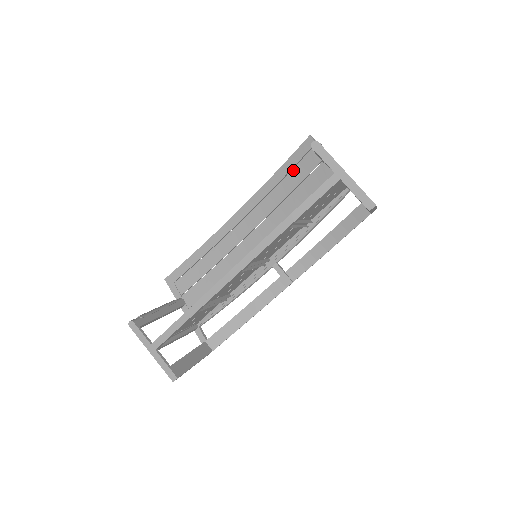
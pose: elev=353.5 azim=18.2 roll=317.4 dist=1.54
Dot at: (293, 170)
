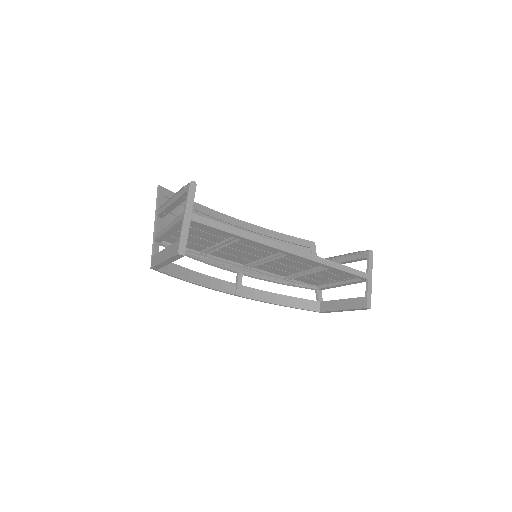
Dot at: (292, 244)
